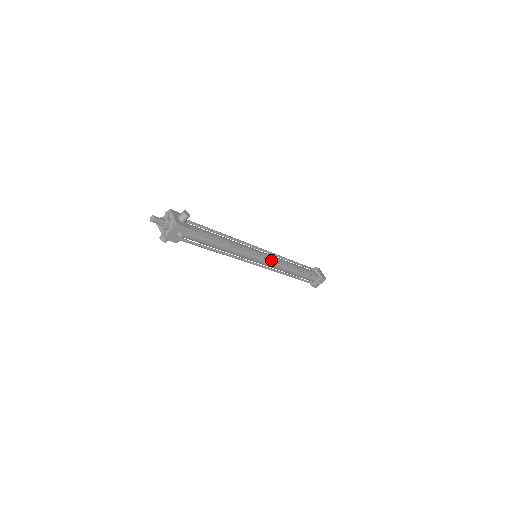
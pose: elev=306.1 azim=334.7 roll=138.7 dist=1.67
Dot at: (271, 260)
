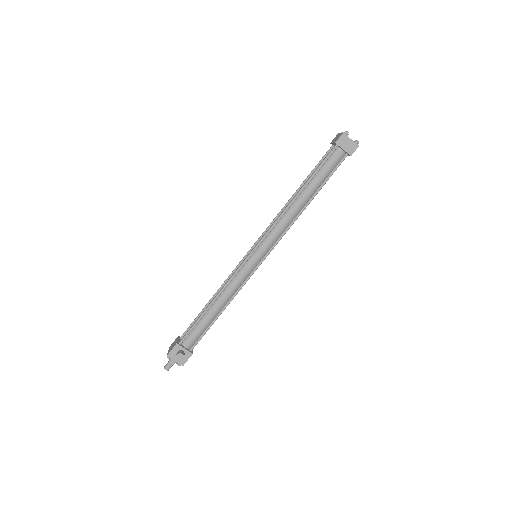
Dot at: occluded
